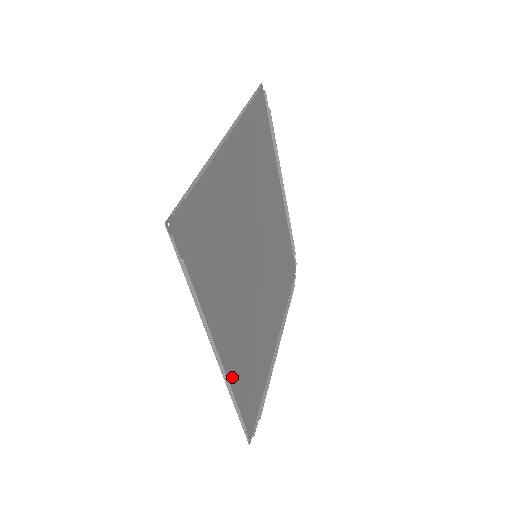
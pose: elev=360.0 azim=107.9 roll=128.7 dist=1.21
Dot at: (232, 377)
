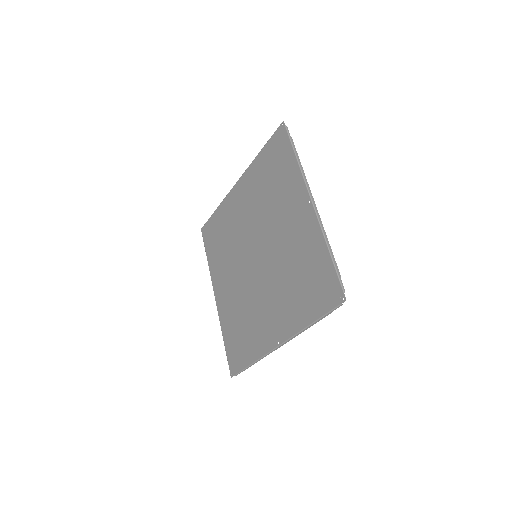
Dot at: (261, 348)
